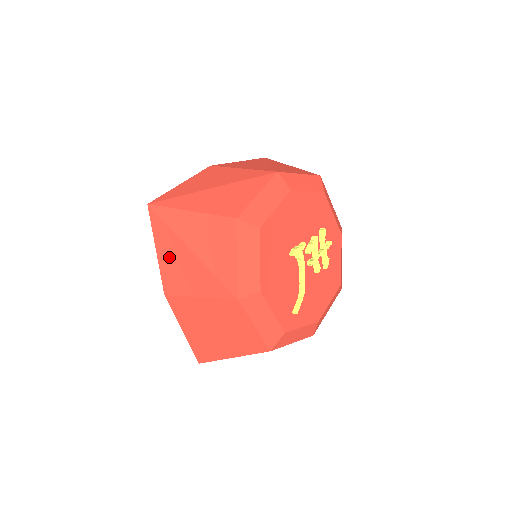
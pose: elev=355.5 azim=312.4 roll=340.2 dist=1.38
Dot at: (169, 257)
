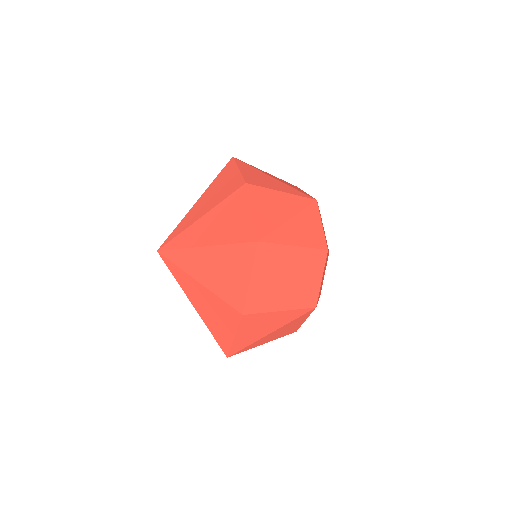
Dot at: (263, 284)
